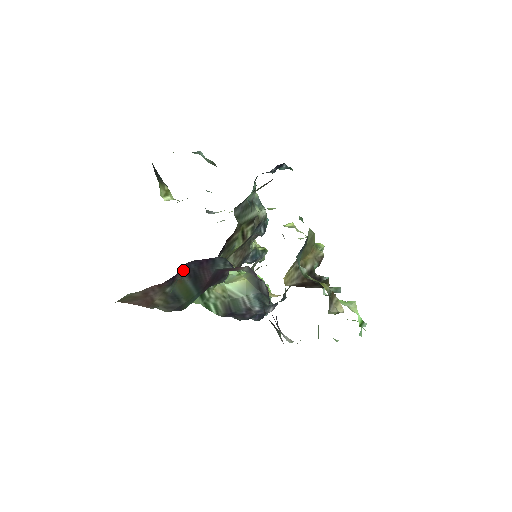
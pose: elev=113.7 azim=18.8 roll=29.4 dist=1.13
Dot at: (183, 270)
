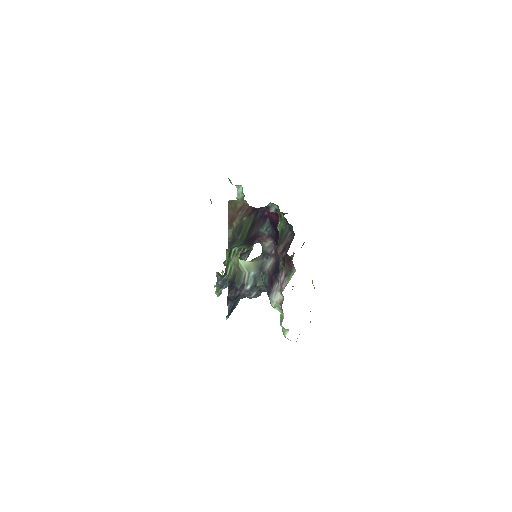
Dot at: (255, 213)
